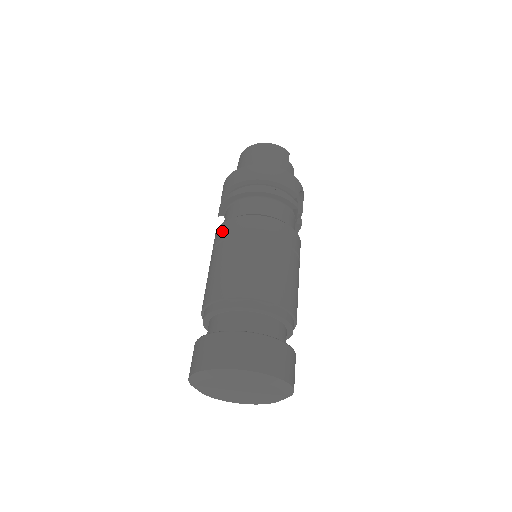
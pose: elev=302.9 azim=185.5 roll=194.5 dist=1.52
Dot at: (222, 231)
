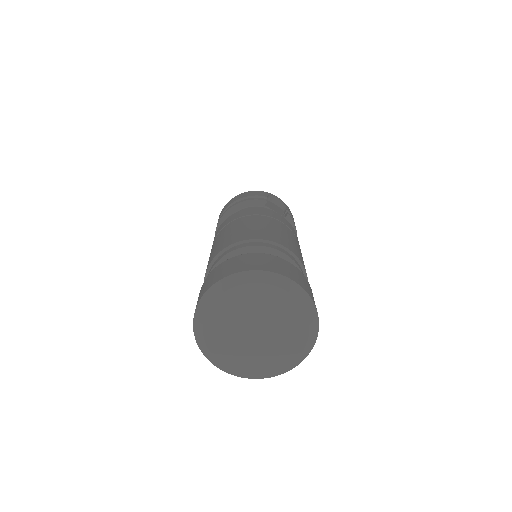
Dot at: occluded
